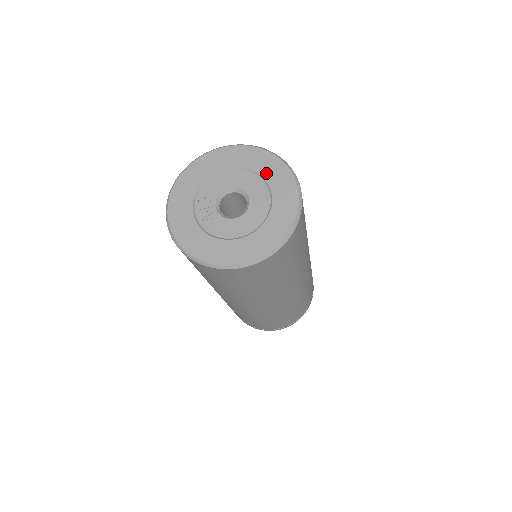
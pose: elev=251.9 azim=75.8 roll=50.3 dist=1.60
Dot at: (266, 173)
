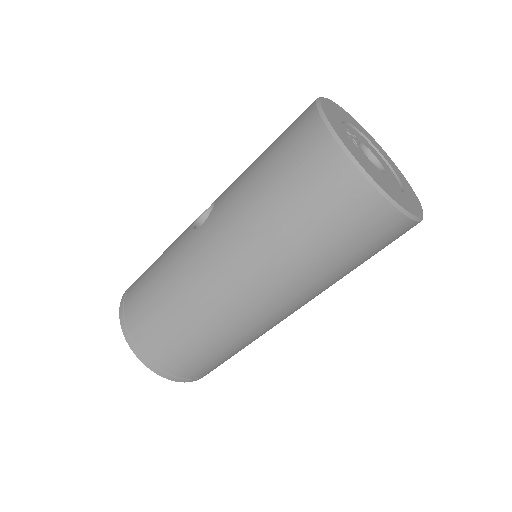
Dot at: (399, 175)
